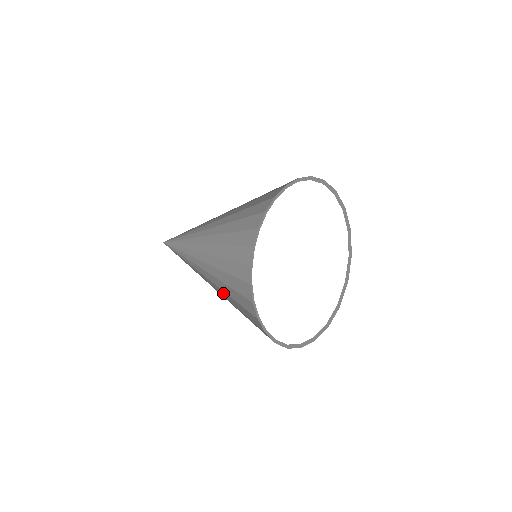
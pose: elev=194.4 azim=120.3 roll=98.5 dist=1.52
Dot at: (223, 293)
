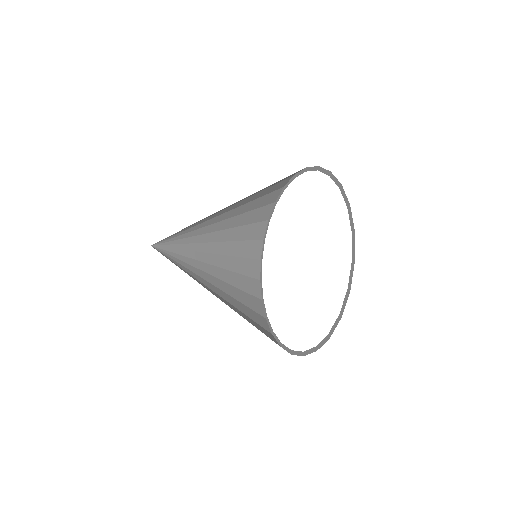
Dot at: occluded
